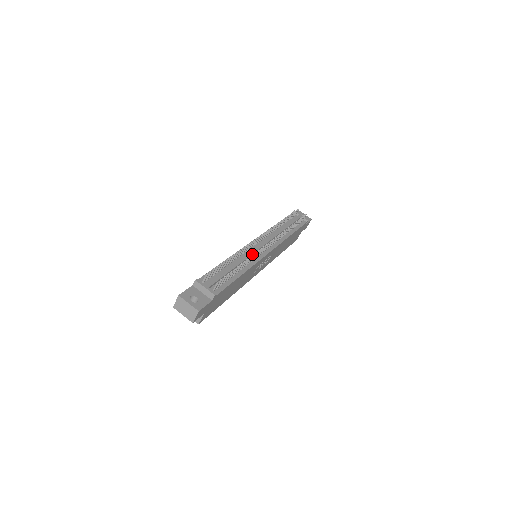
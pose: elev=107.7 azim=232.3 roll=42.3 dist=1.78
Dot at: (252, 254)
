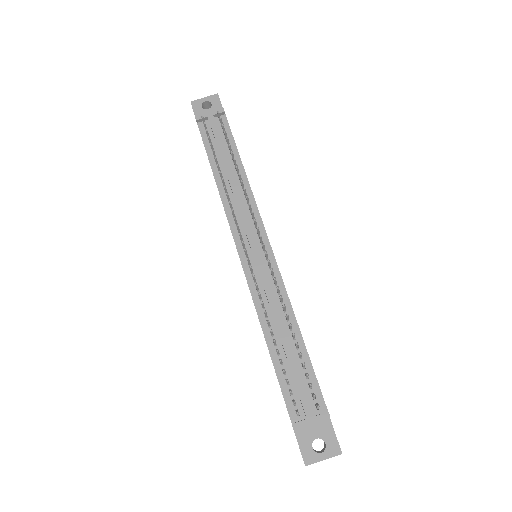
Dot at: (268, 284)
